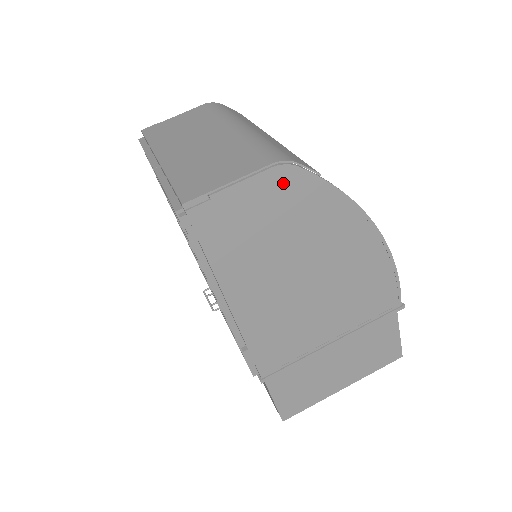
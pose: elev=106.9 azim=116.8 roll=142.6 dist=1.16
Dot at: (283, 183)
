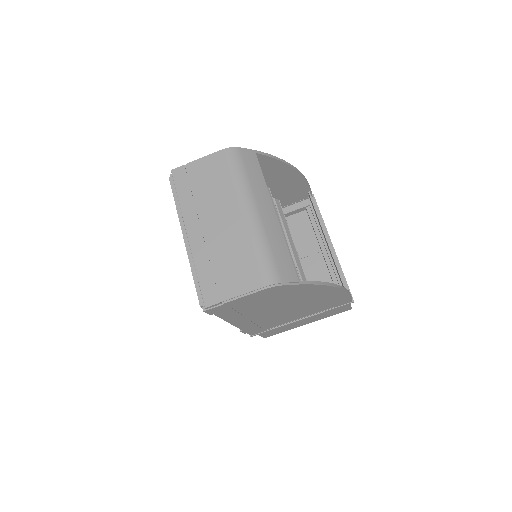
Dot at: (272, 291)
